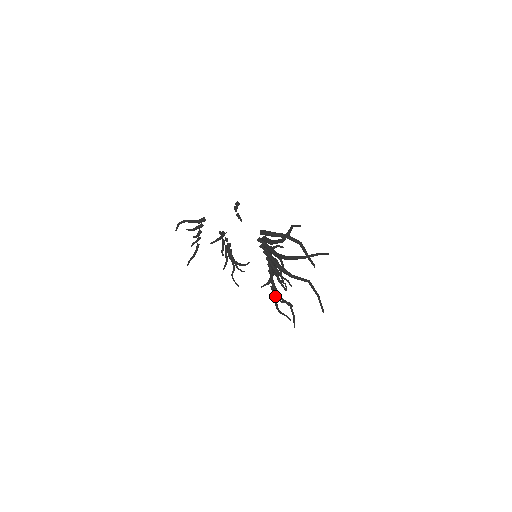
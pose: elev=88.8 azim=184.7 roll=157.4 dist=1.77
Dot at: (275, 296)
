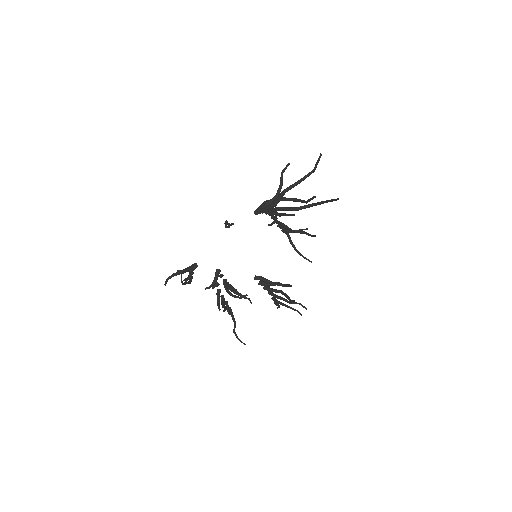
Dot at: (285, 230)
